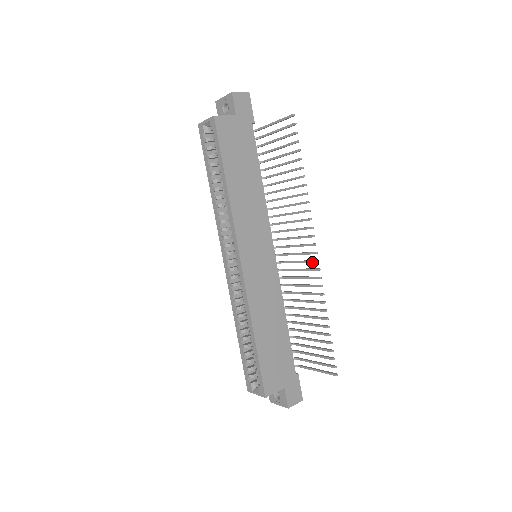
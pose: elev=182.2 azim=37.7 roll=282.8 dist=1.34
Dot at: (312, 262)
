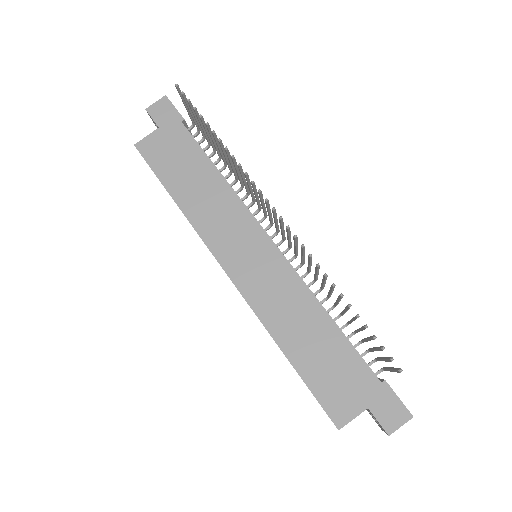
Dot at: (287, 231)
